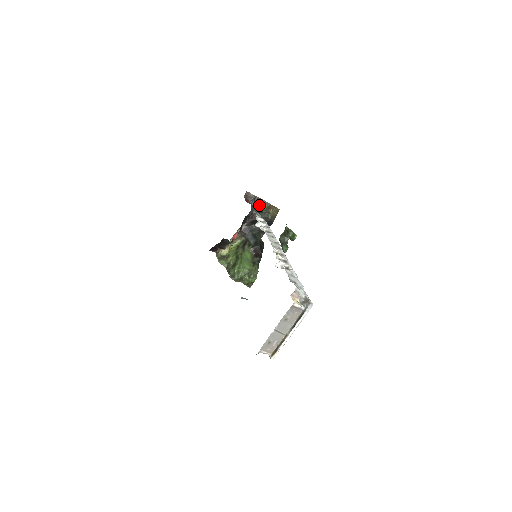
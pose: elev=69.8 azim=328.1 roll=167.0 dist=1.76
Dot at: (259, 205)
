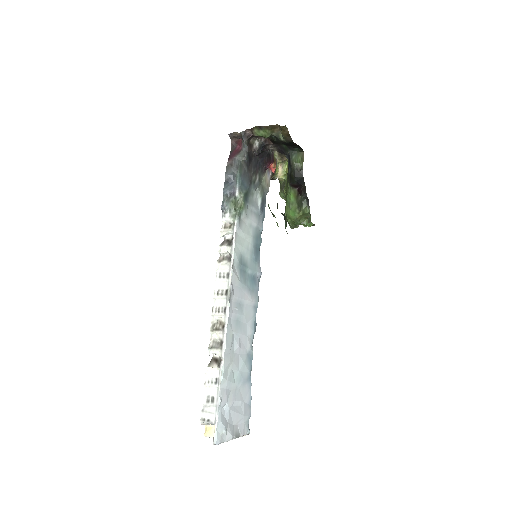
Dot at: (258, 135)
